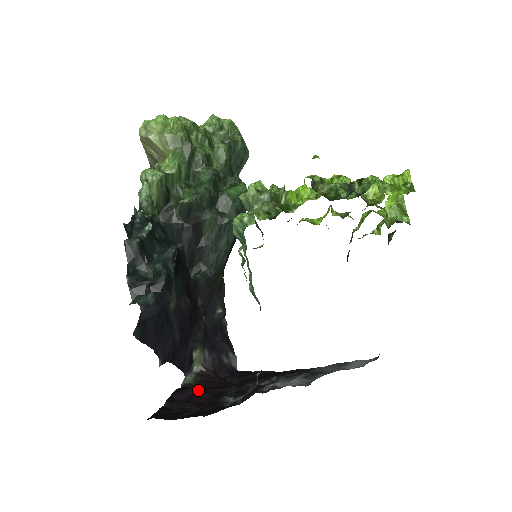
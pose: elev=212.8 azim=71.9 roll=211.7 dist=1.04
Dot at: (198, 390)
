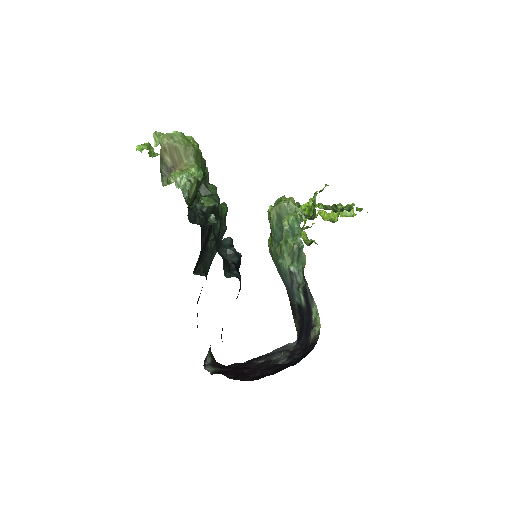
Dot at: (234, 370)
